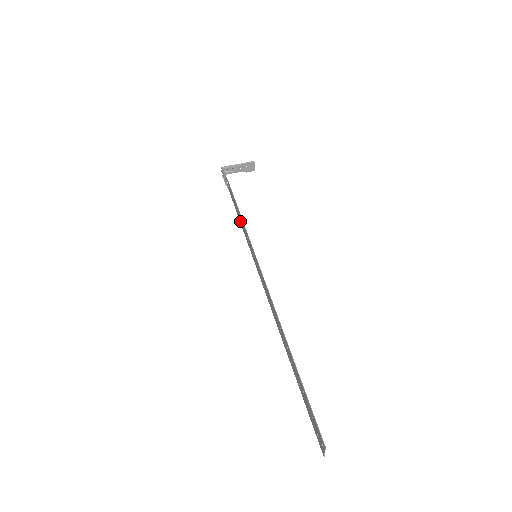
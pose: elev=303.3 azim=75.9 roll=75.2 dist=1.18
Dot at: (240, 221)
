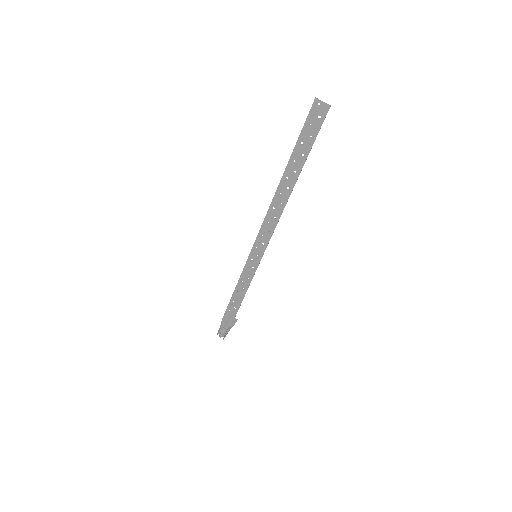
Dot at: (243, 293)
